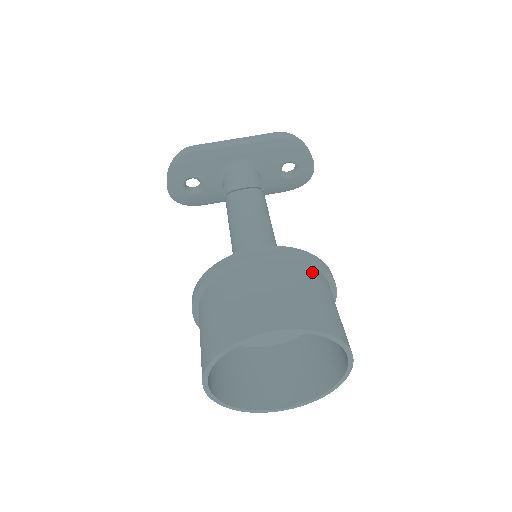
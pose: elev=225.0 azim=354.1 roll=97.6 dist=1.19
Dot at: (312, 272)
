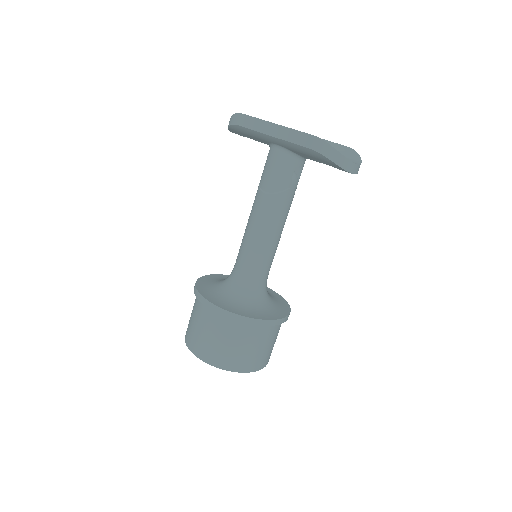
Dot at: (242, 327)
